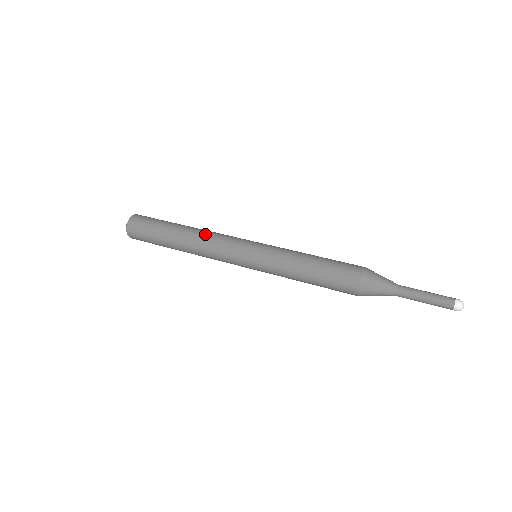
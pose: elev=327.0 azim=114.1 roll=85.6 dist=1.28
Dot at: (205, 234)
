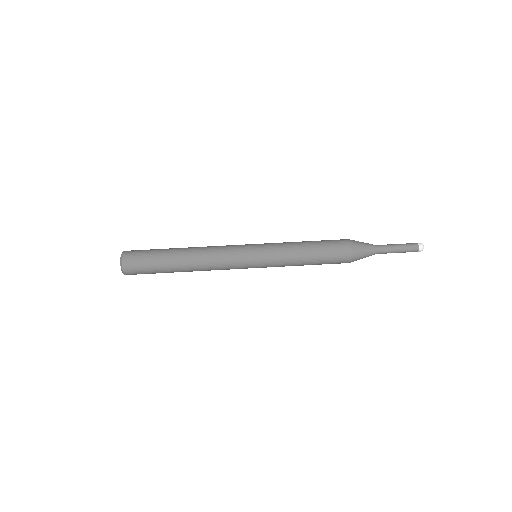
Dot at: (207, 265)
